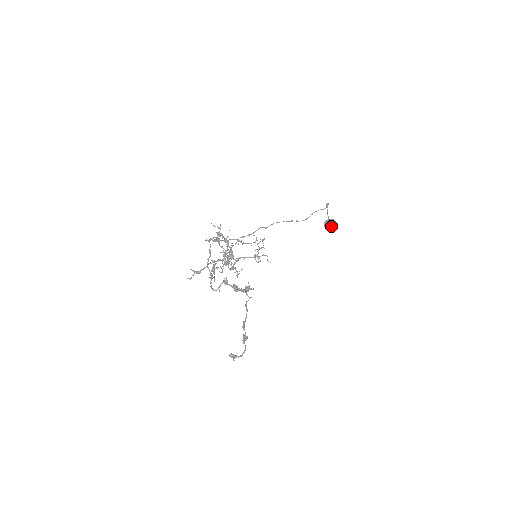
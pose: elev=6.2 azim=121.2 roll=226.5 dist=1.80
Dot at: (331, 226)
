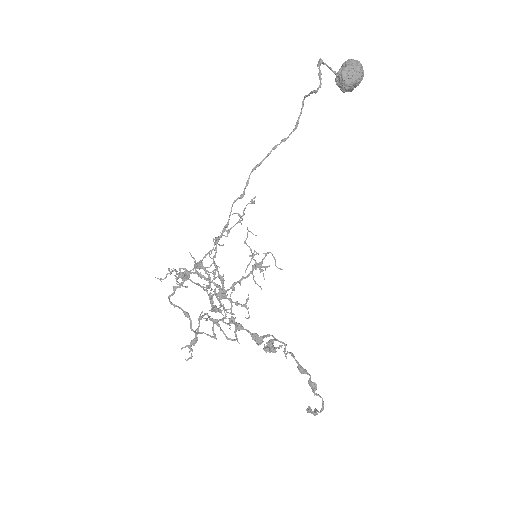
Dot at: (350, 85)
